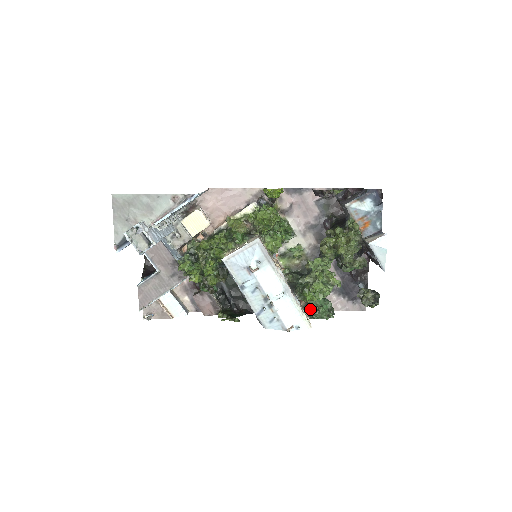
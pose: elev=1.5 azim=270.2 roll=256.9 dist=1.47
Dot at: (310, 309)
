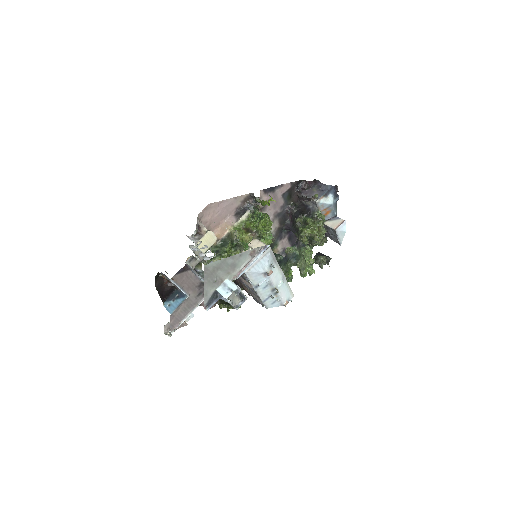
Dot at: occluded
